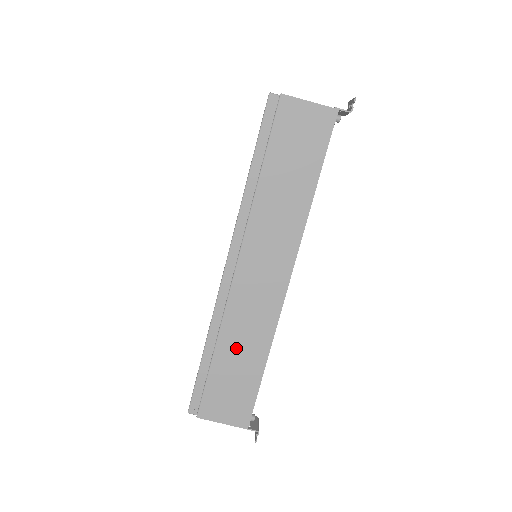
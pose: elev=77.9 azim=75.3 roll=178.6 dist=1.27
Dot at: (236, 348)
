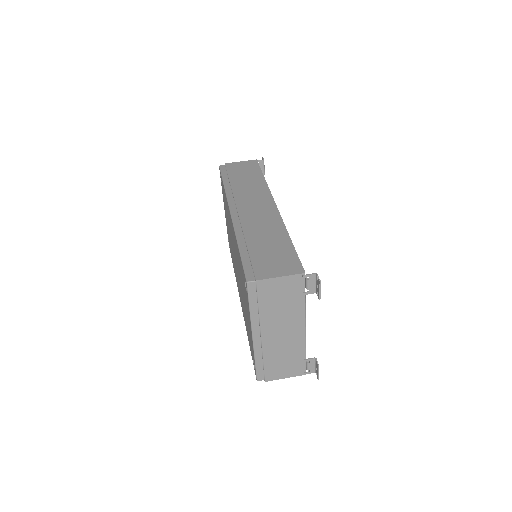
Dot at: (262, 237)
